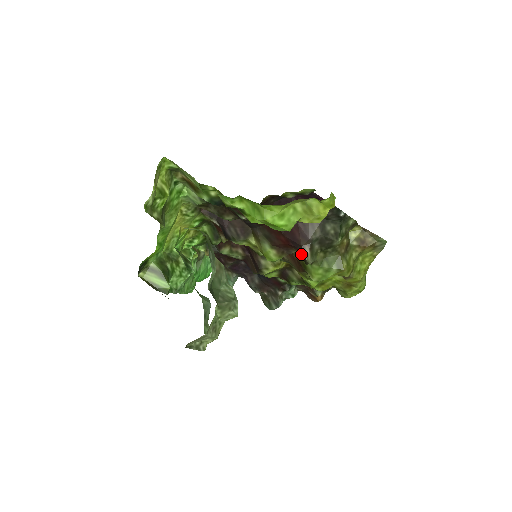
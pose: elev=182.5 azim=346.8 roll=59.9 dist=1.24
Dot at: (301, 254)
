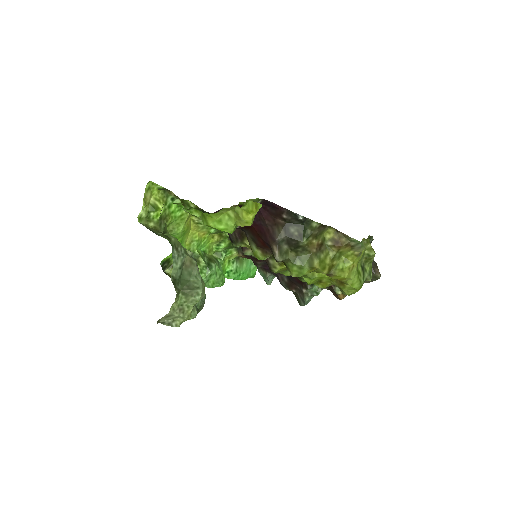
Dot at: (272, 253)
